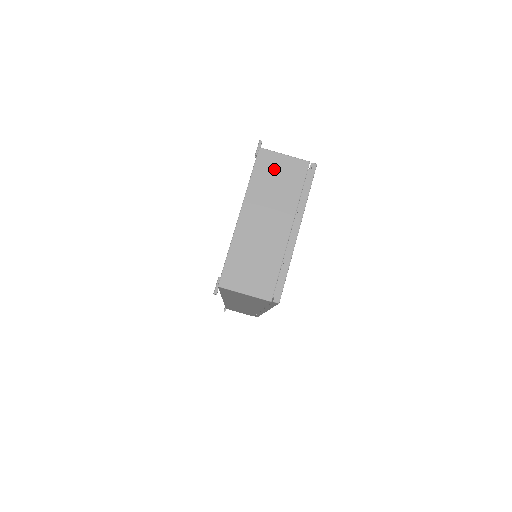
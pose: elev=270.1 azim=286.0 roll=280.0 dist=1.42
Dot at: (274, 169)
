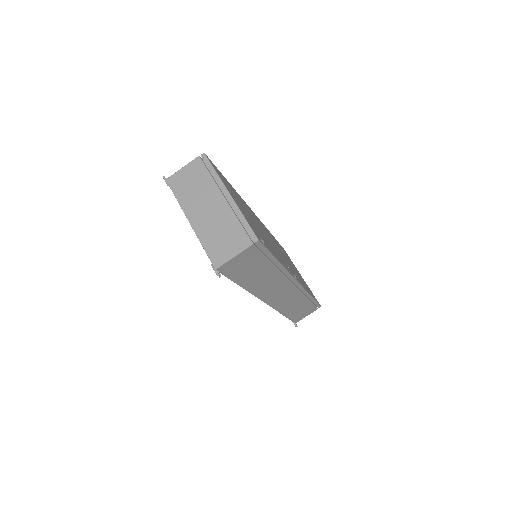
Dot at: (184, 180)
